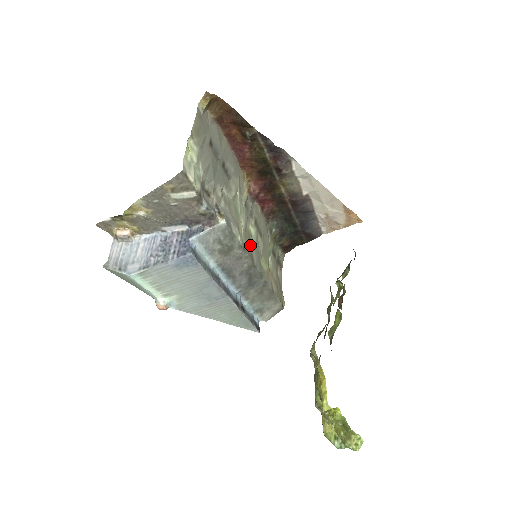
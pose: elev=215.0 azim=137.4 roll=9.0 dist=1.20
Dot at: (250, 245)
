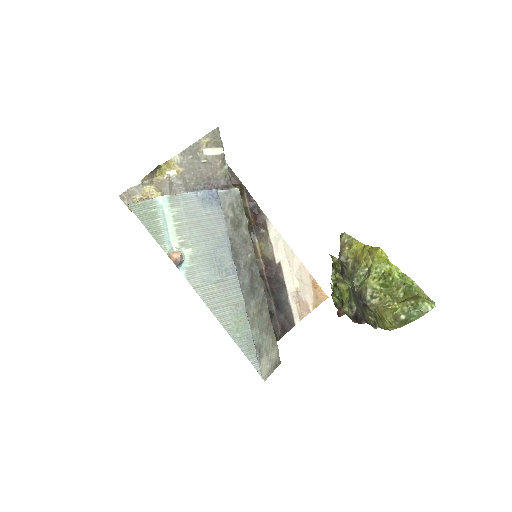
Dot at: occluded
